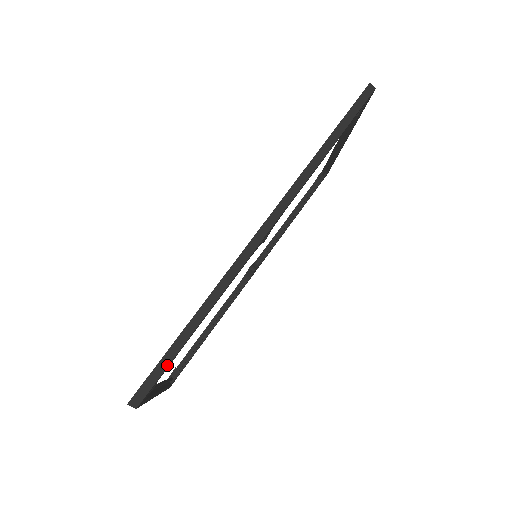
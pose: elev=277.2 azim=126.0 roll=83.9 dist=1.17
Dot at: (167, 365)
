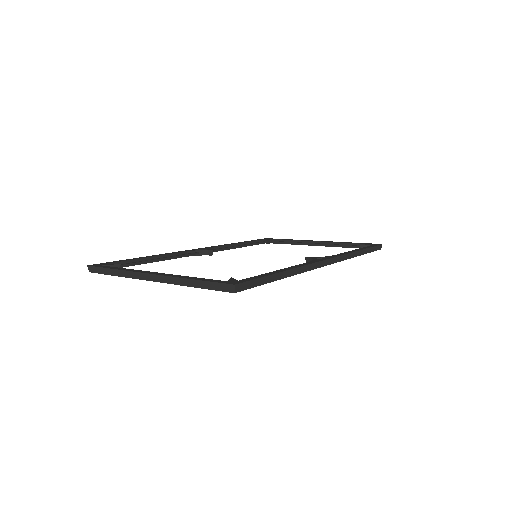
Dot at: (262, 284)
